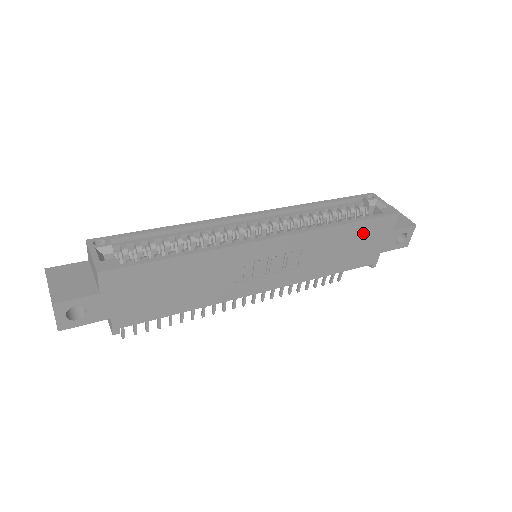
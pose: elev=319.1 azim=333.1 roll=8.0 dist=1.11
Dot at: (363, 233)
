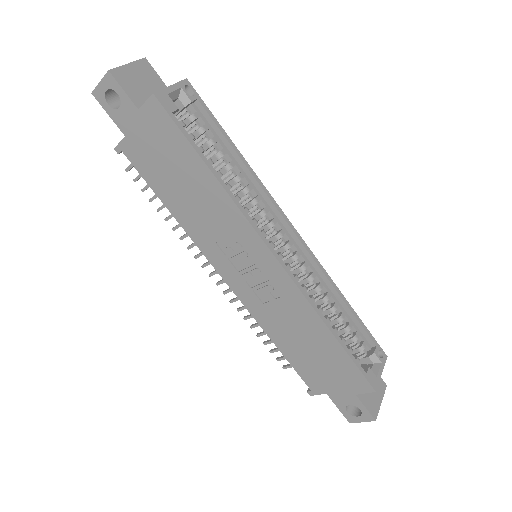
Dot at: (334, 359)
